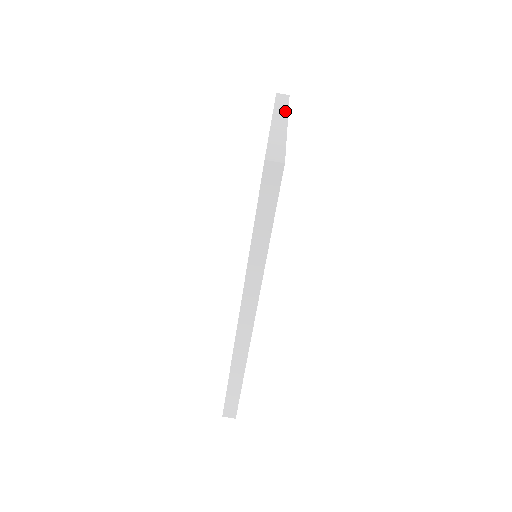
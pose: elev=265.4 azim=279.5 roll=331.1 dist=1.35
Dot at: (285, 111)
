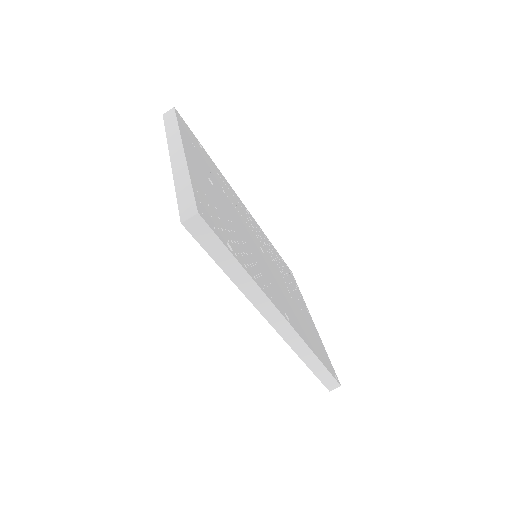
Dot at: (177, 136)
